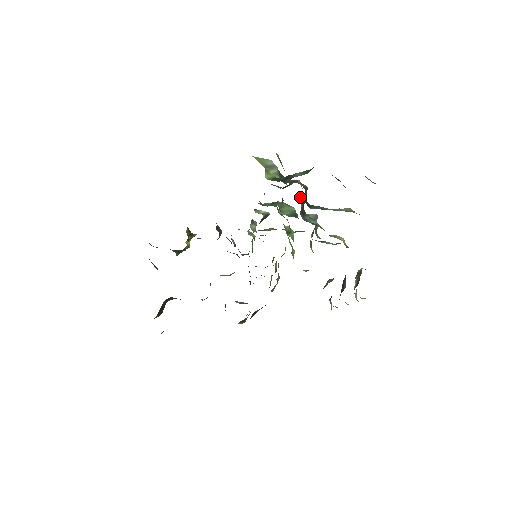
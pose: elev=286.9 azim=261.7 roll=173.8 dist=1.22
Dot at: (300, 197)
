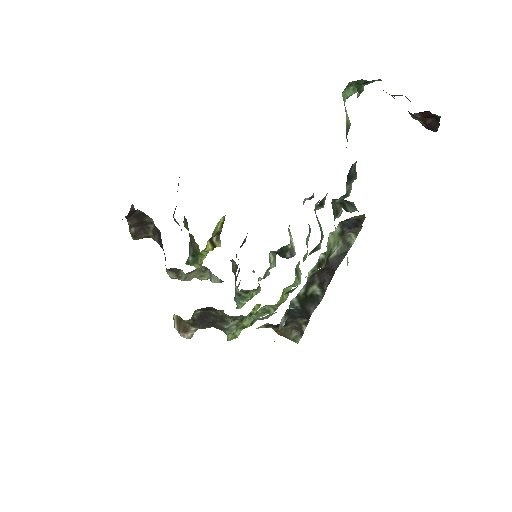
Dot at: occluded
